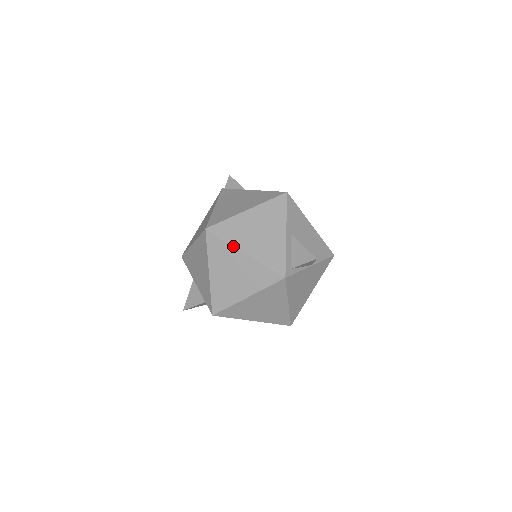
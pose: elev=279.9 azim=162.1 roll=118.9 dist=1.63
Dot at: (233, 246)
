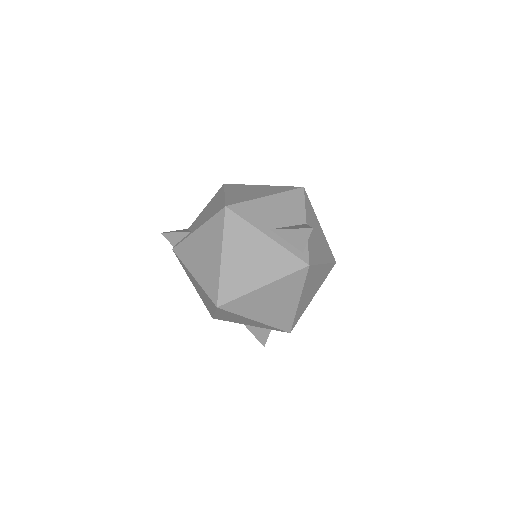
Dot at: (249, 293)
